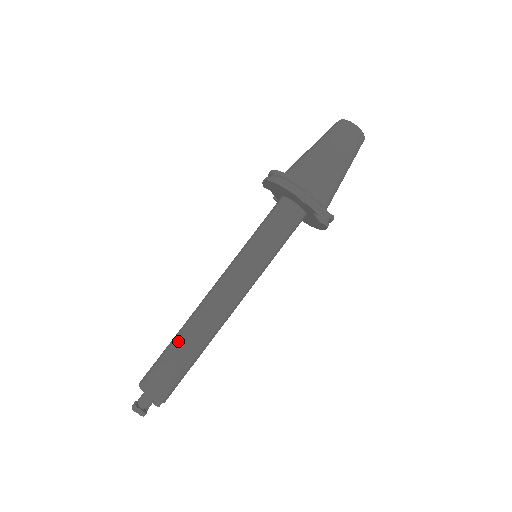
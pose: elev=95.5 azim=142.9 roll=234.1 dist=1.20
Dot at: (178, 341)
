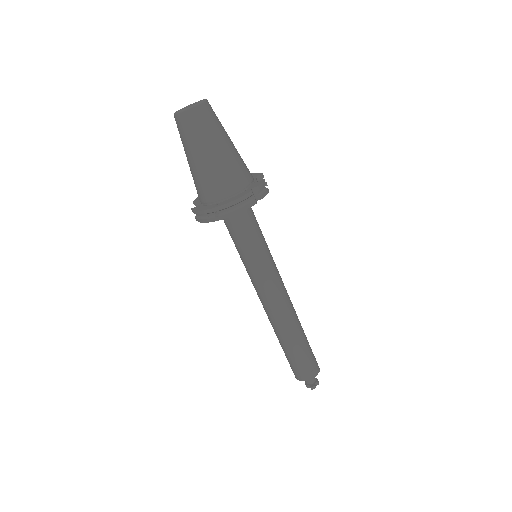
Dot at: (293, 344)
